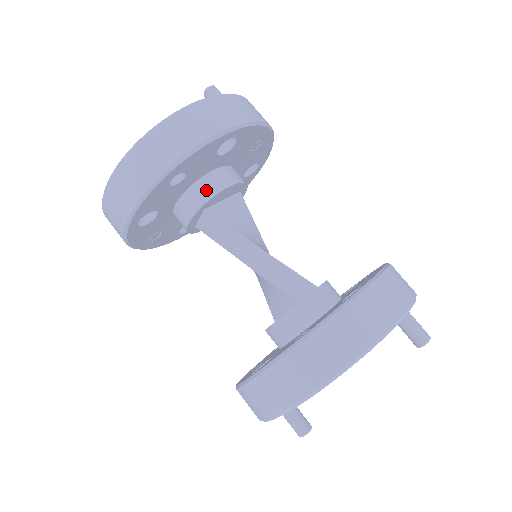
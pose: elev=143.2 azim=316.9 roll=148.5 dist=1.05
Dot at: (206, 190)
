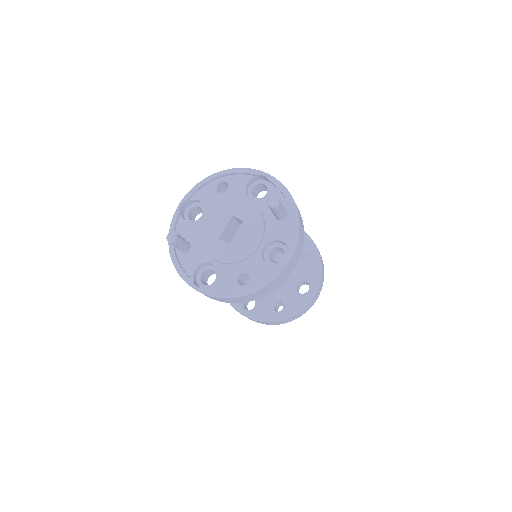
Dot at: occluded
